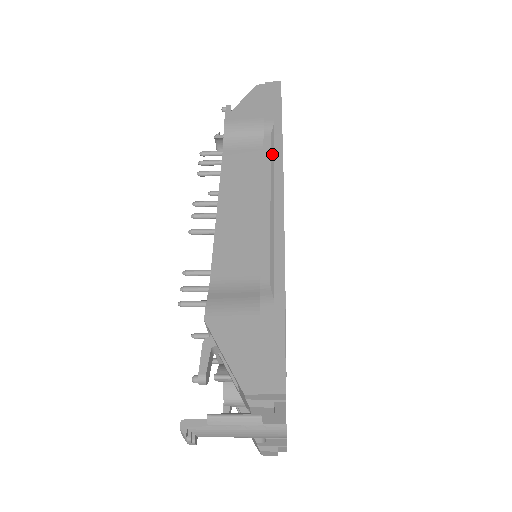
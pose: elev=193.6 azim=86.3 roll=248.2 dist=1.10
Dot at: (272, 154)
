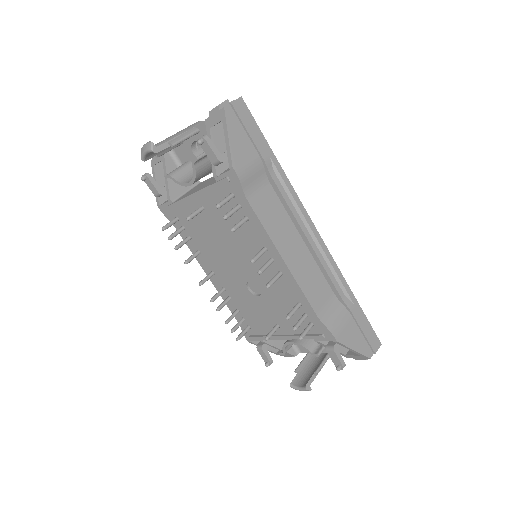
Dot at: (289, 194)
